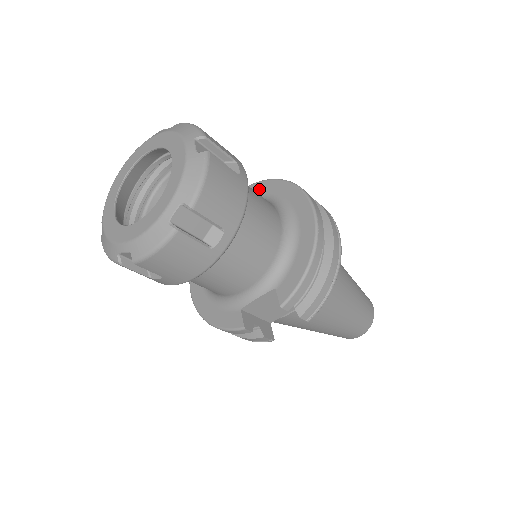
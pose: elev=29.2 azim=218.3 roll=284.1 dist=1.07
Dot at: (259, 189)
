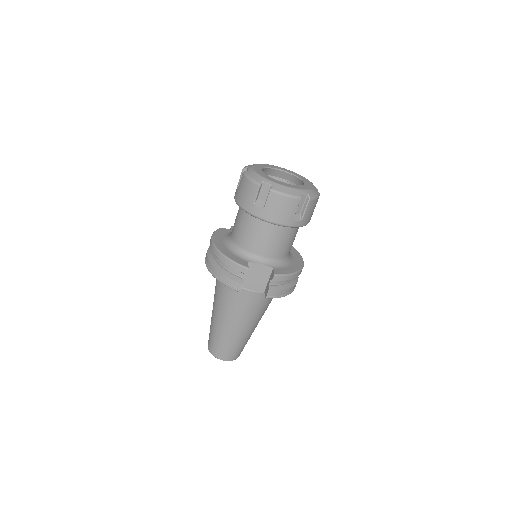
Dot at: occluded
